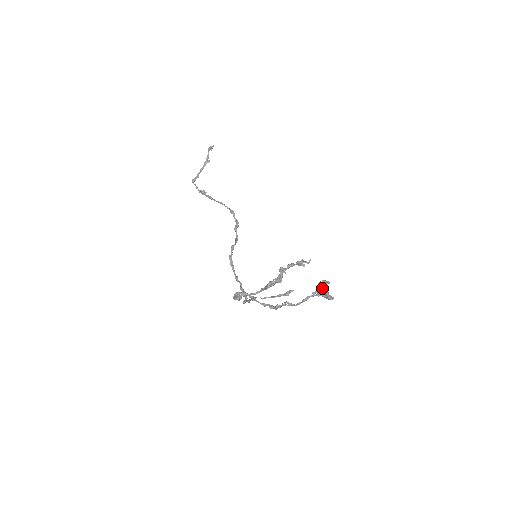
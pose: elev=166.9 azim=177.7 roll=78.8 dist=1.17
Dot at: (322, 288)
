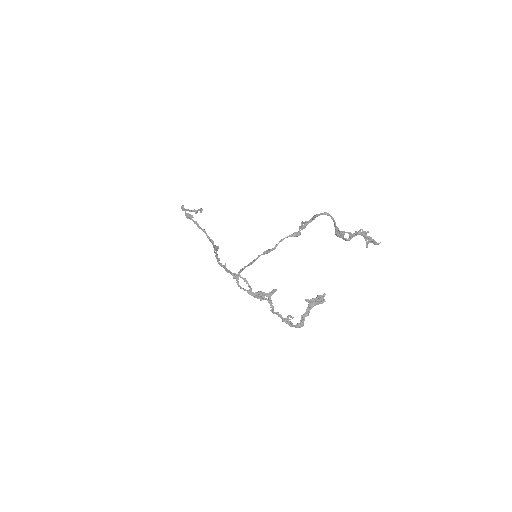
Dot at: (320, 299)
